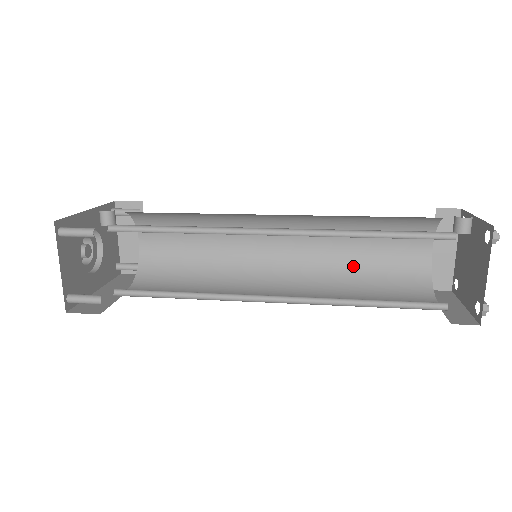
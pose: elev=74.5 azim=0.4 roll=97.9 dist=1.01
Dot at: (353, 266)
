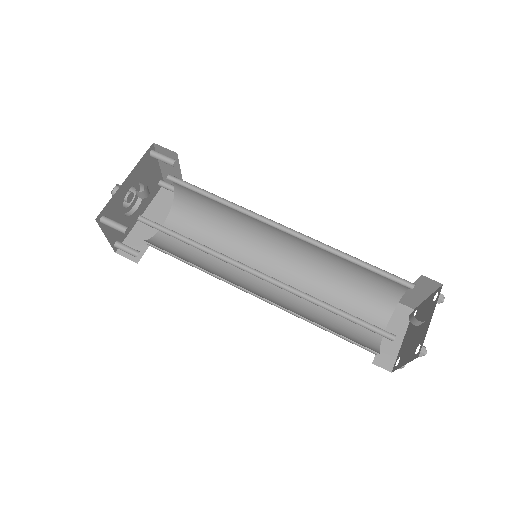
Dot at: (340, 271)
